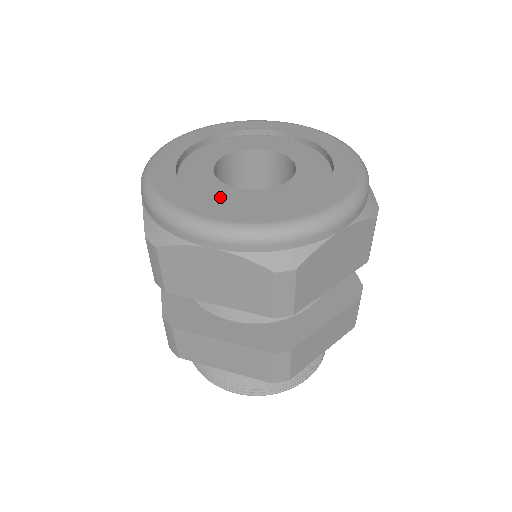
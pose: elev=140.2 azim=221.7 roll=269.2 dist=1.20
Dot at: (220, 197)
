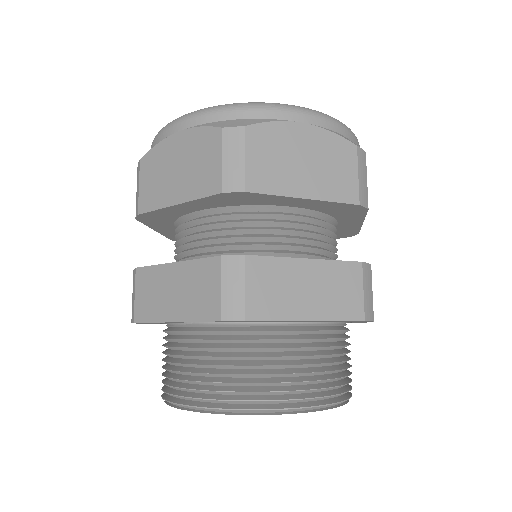
Dot at: occluded
